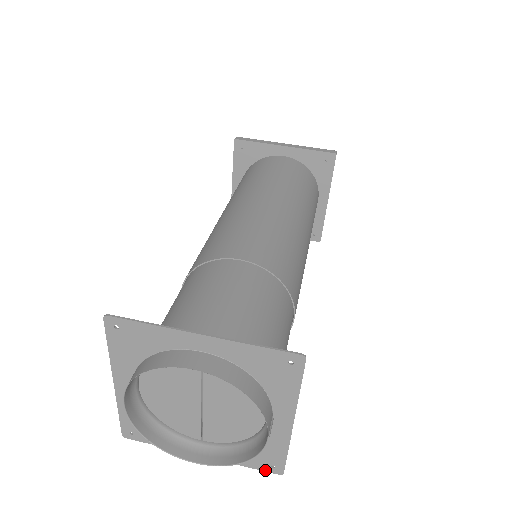
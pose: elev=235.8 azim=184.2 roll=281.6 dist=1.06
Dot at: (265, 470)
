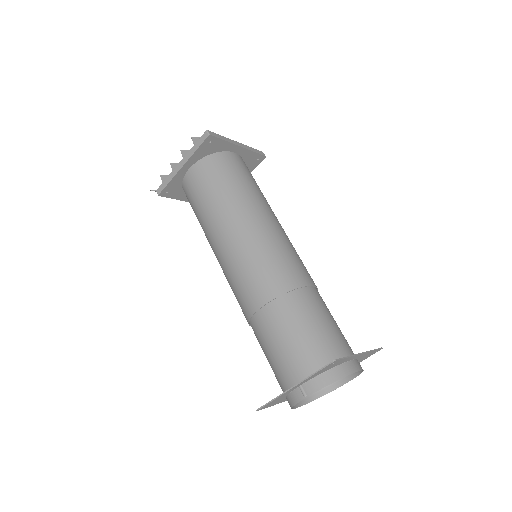
Dot at: occluded
